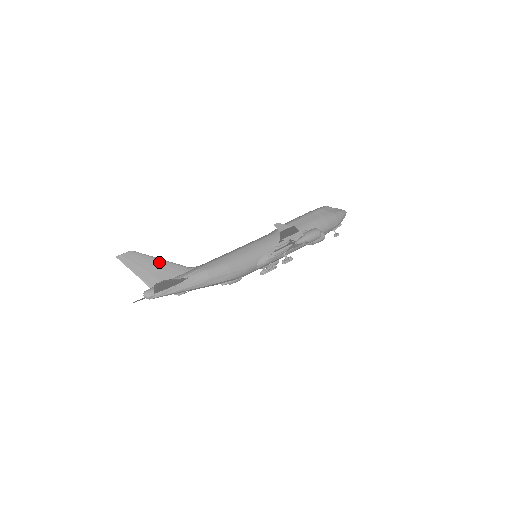
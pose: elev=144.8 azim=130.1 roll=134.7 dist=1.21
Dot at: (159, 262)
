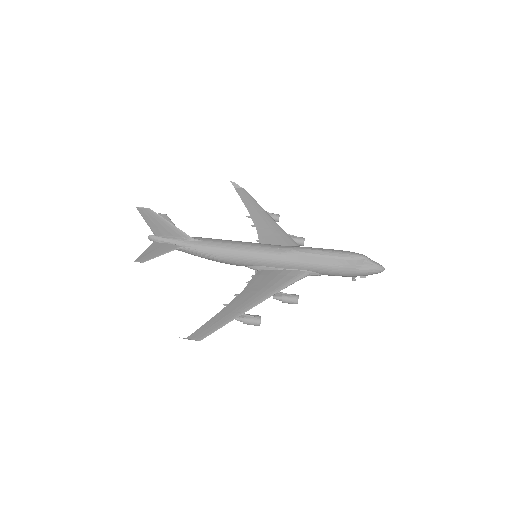
Dot at: (168, 225)
